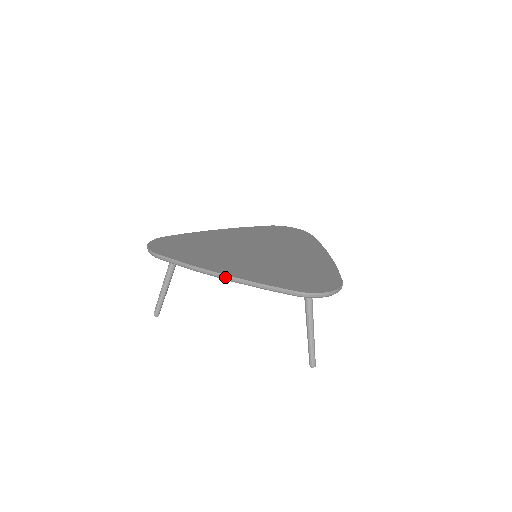
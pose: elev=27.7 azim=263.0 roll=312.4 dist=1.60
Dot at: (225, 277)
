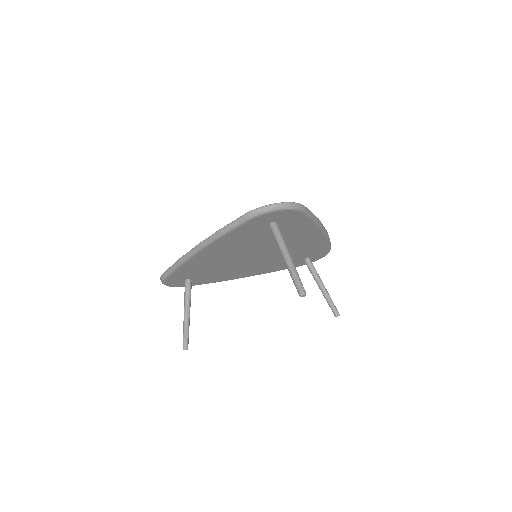
Dot at: (198, 246)
